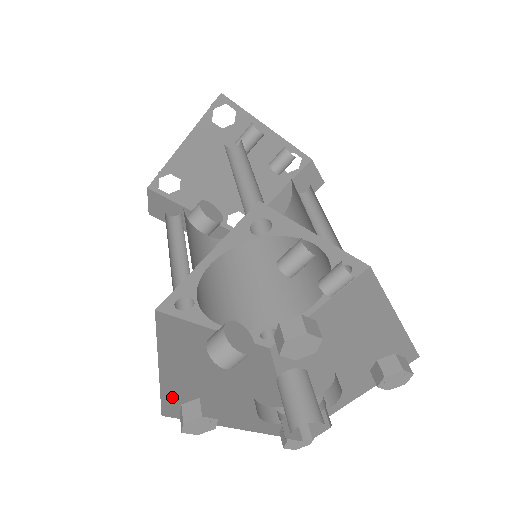
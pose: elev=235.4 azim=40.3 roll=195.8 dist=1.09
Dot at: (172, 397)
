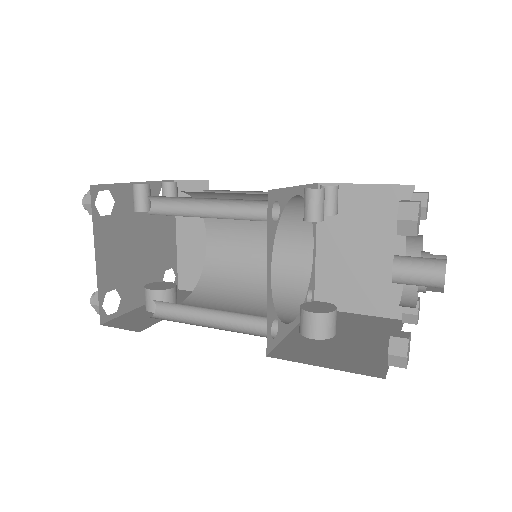
Dot at: (365, 369)
